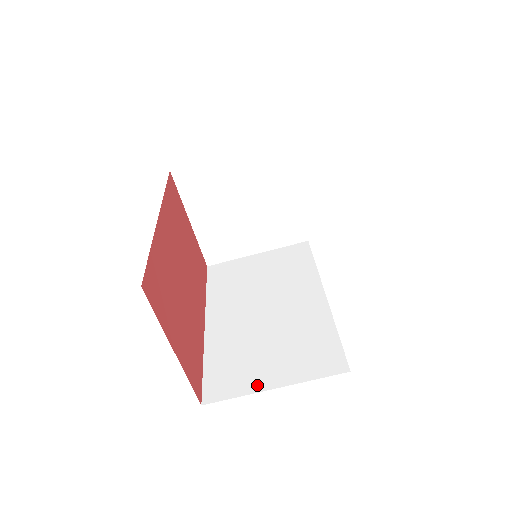
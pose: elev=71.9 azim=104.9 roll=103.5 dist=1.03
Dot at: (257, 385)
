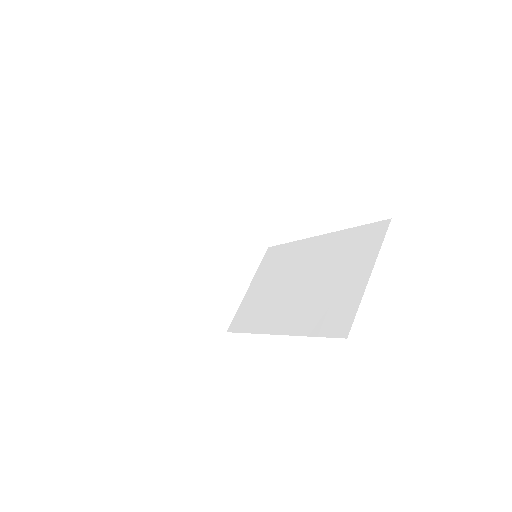
Dot at: (359, 289)
